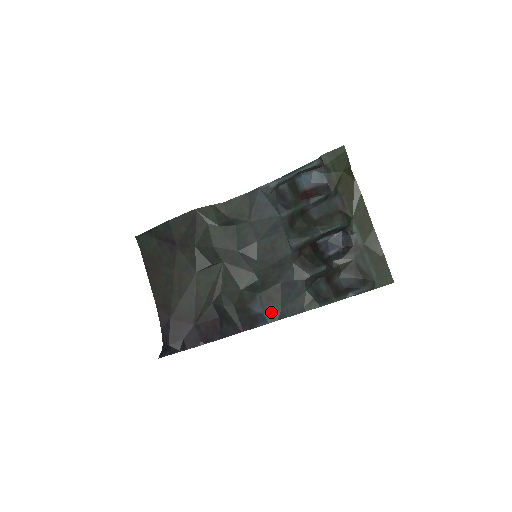
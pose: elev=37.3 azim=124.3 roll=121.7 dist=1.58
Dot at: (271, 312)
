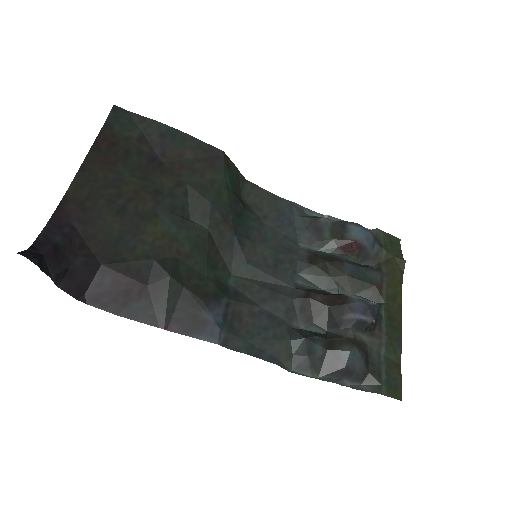
Dot at: (231, 332)
